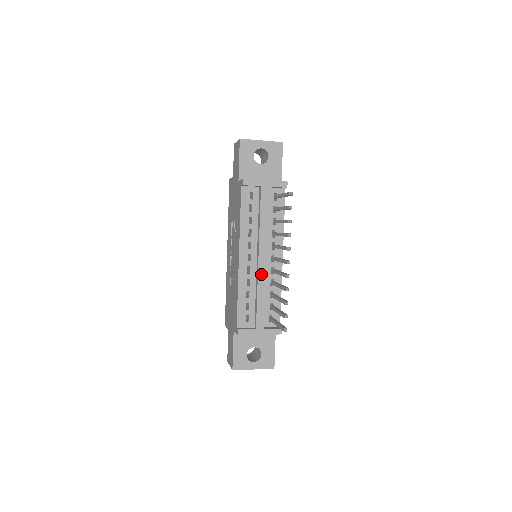
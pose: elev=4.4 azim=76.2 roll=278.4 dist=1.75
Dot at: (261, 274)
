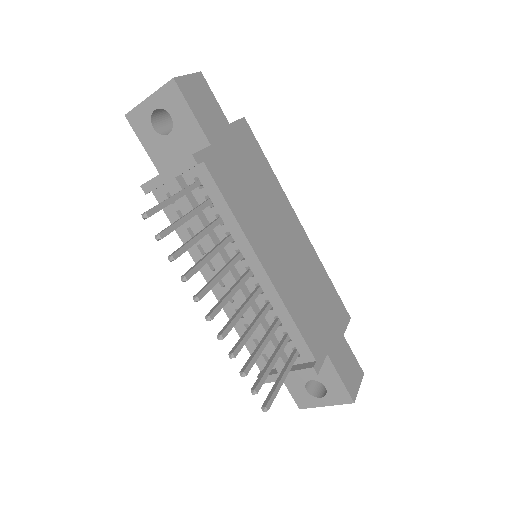
Dot at: (241, 303)
